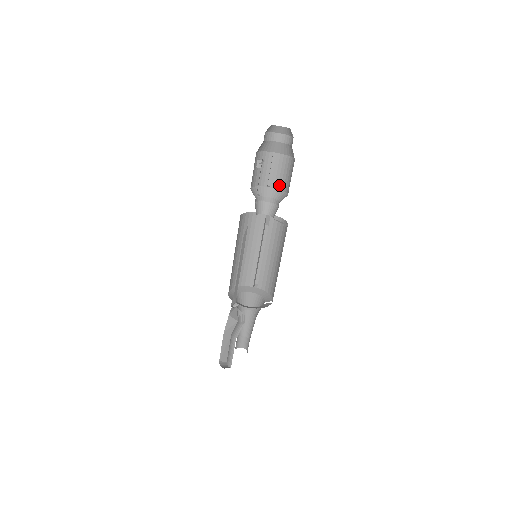
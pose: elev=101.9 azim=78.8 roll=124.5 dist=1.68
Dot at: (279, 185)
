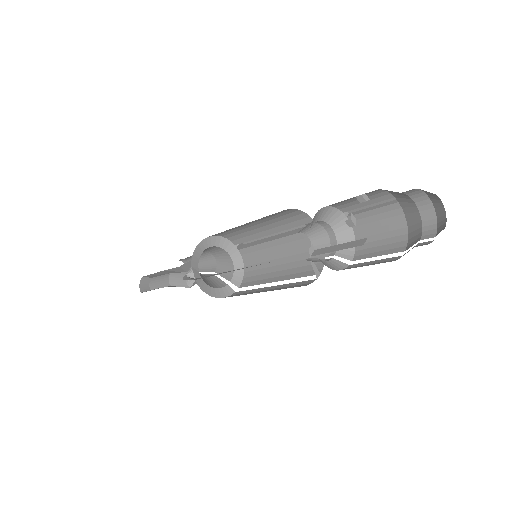
Dot at: (359, 227)
